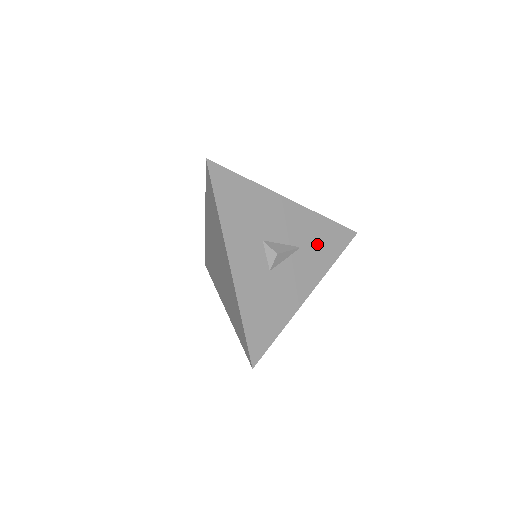
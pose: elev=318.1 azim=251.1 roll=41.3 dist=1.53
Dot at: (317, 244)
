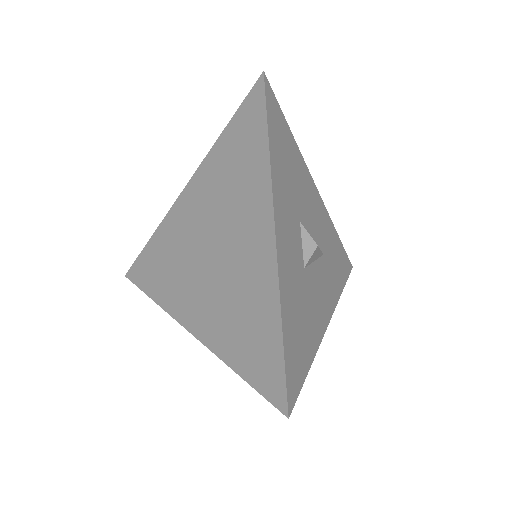
Dot at: (332, 260)
